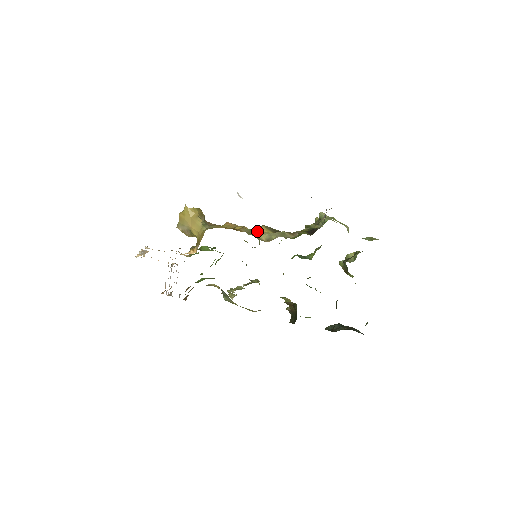
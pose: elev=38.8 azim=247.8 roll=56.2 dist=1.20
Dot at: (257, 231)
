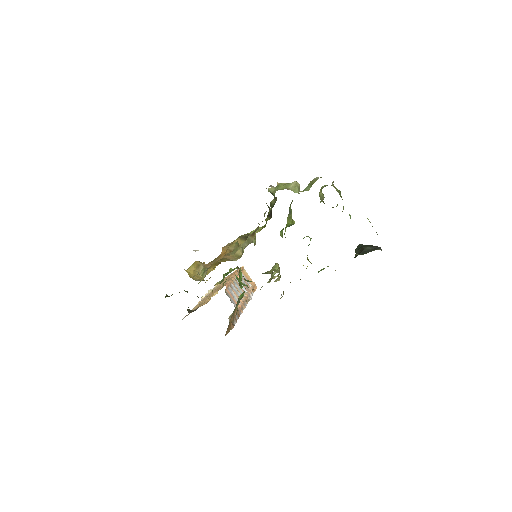
Dot at: (238, 245)
